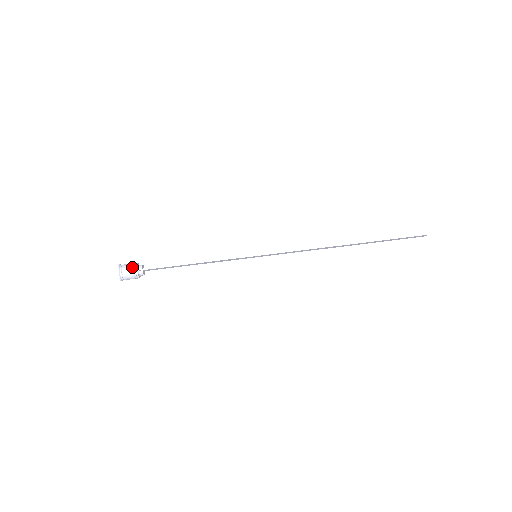
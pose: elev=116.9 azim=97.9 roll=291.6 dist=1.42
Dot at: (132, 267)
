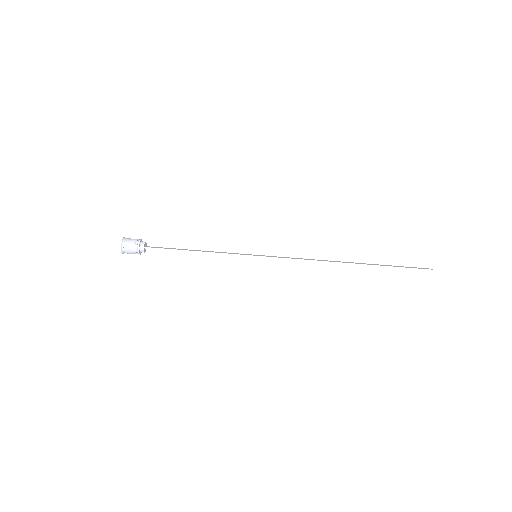
Dot at: (134, 243)
